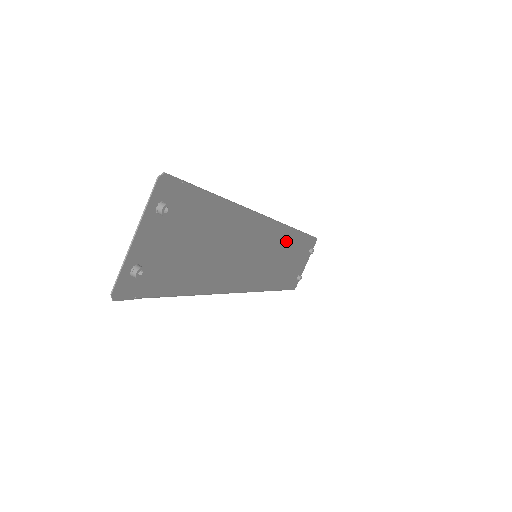
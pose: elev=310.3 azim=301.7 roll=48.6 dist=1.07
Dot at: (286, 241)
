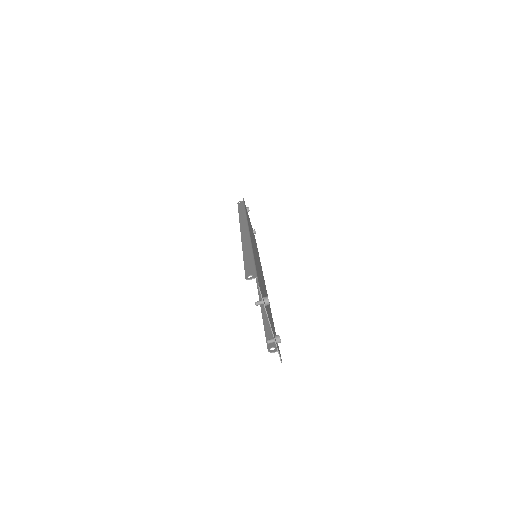
Dot at: occluded
